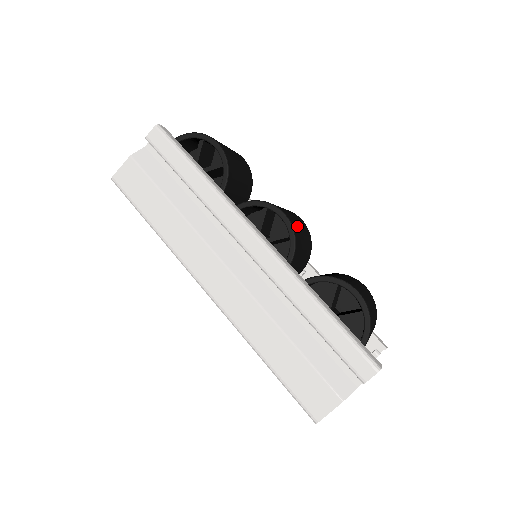
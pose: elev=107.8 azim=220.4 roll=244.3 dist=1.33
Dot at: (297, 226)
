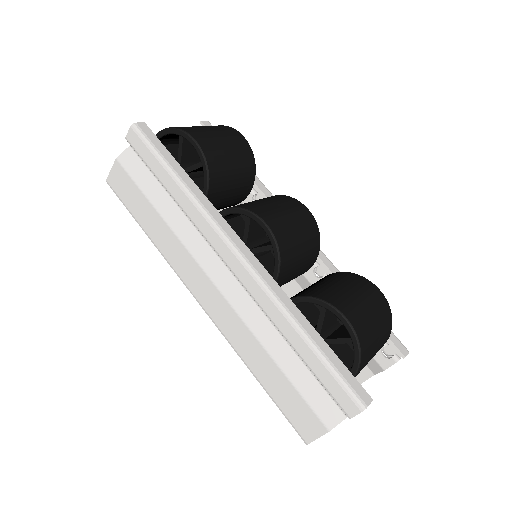
Dot at: (288, 232)
